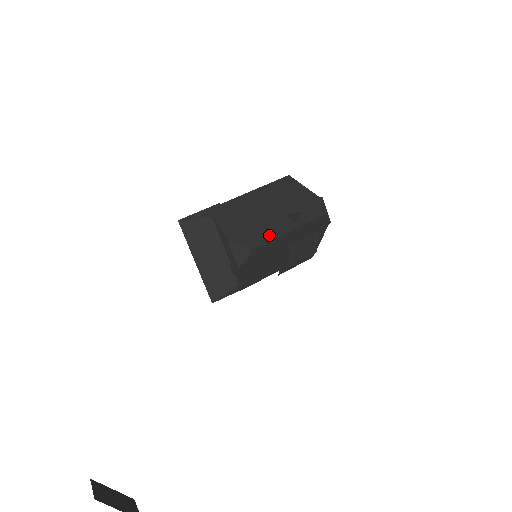
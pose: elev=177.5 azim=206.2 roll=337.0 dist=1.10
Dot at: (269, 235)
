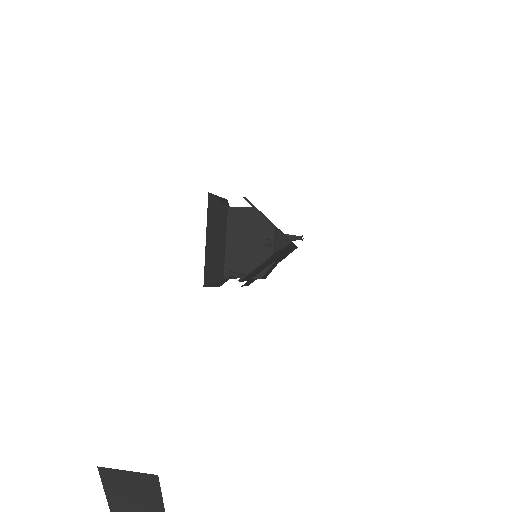
Dot at: occluded
